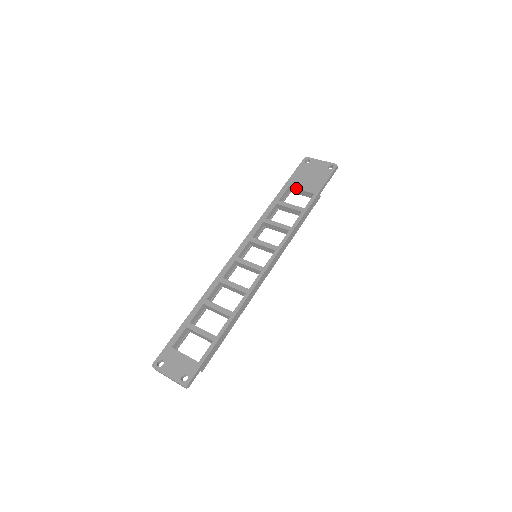
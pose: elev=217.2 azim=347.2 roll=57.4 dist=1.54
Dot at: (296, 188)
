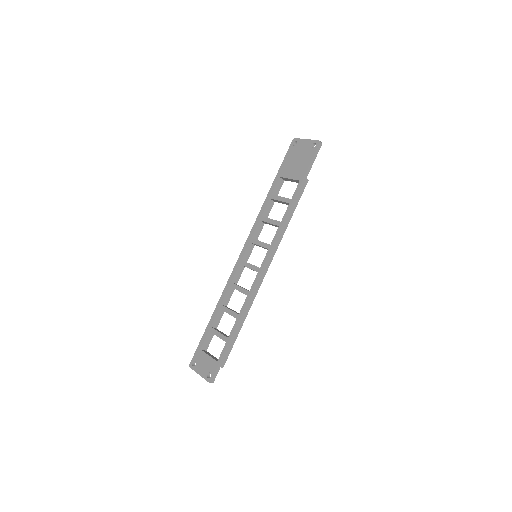
Dot at: (285, 177)
